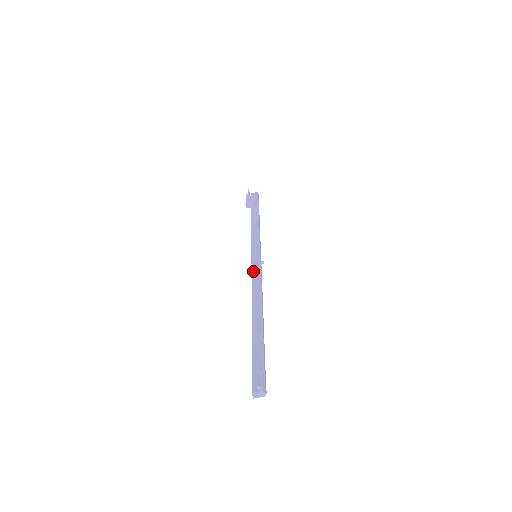
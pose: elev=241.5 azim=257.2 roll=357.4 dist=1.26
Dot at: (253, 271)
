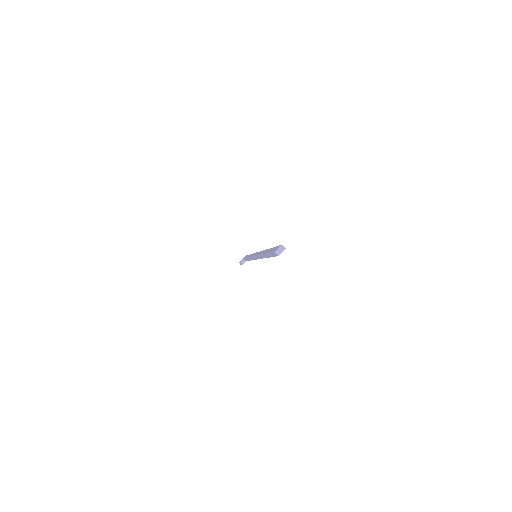
Dot at: occluded
